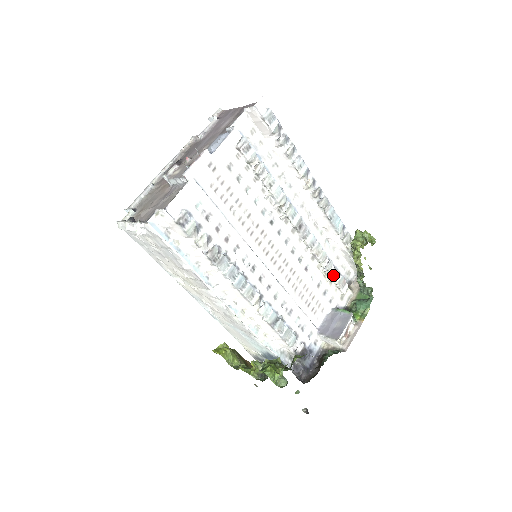
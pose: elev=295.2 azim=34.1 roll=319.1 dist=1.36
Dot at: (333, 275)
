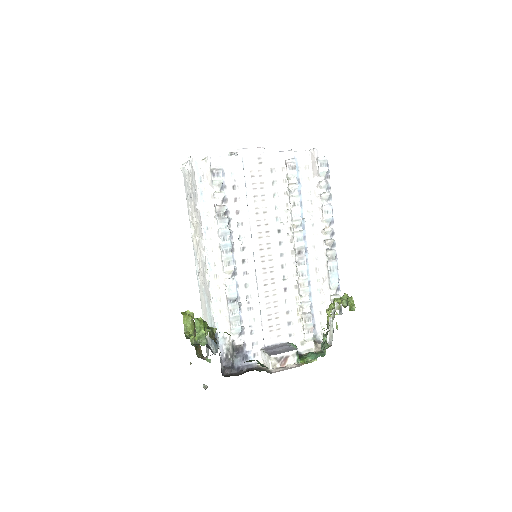
Dot at: (305, 314)
